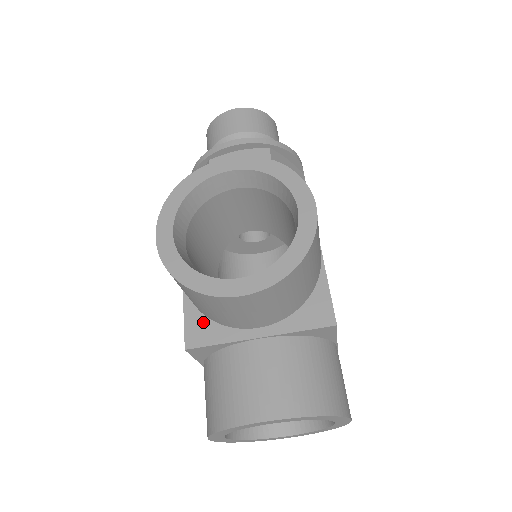
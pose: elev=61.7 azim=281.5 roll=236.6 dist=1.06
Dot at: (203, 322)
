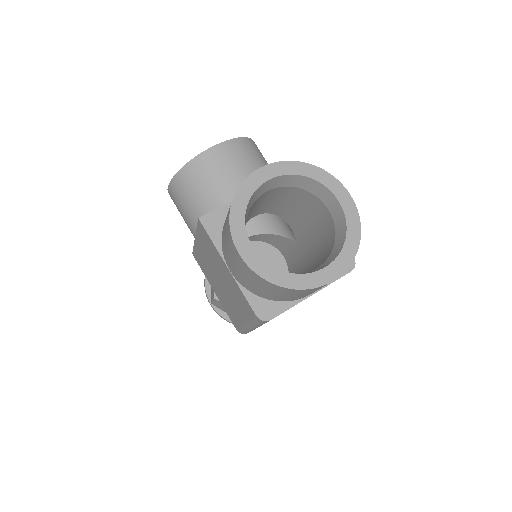
Dot at: occluded
